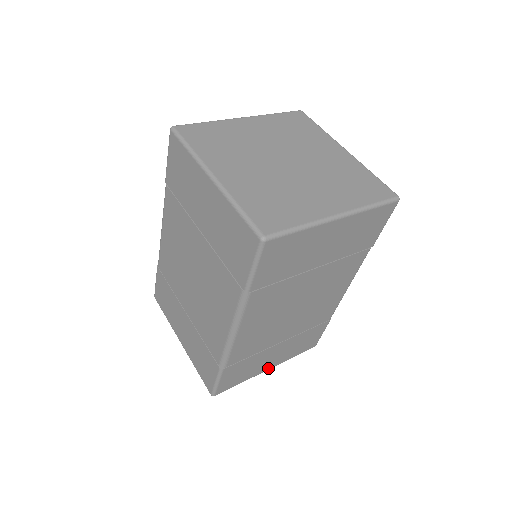
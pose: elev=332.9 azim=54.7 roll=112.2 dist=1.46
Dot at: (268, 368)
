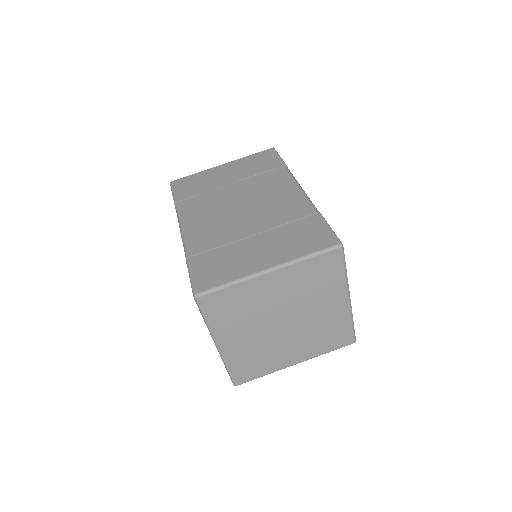
Dot at: occluded
